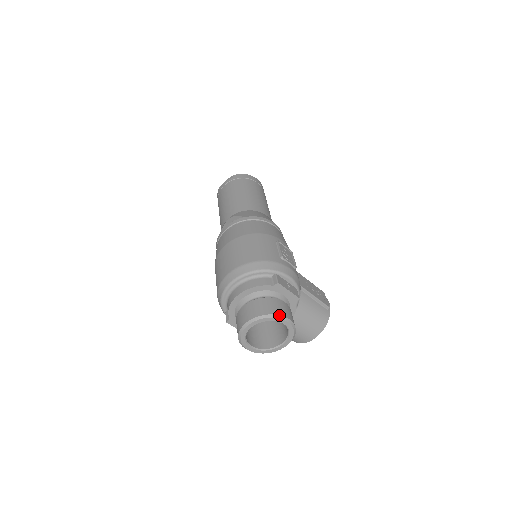
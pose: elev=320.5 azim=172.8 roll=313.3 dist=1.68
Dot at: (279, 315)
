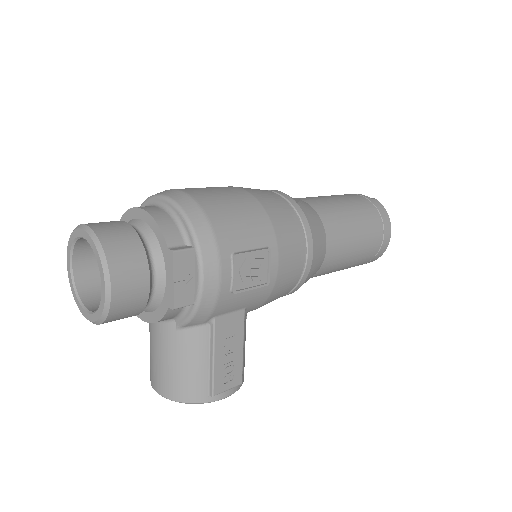
Dot at: (108, 265)
